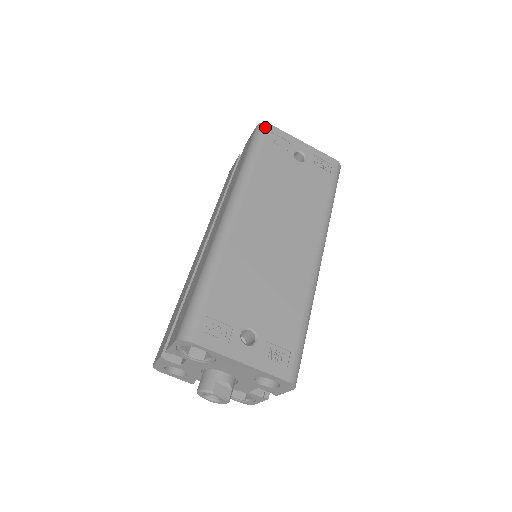
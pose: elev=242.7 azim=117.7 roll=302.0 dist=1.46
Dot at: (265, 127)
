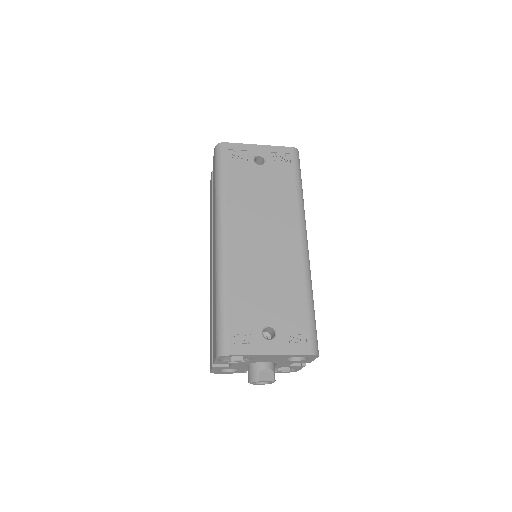
Dot at: (222, 147)
